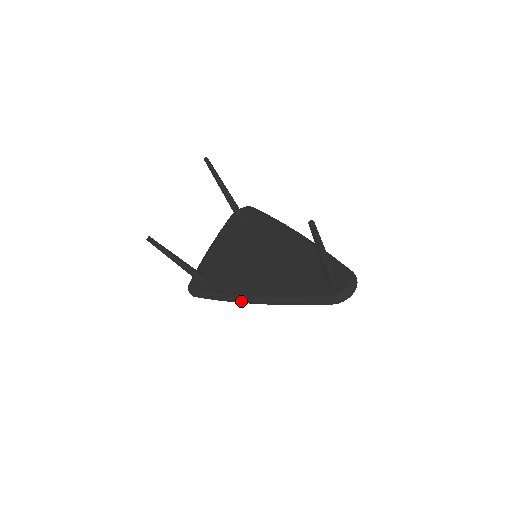
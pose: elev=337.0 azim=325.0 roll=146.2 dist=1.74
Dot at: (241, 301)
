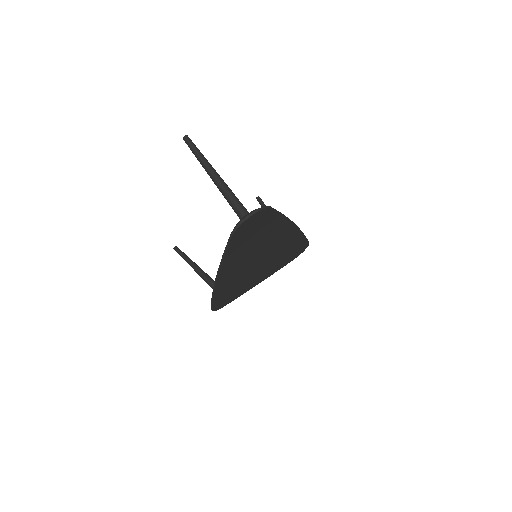
Dot at: occluded
